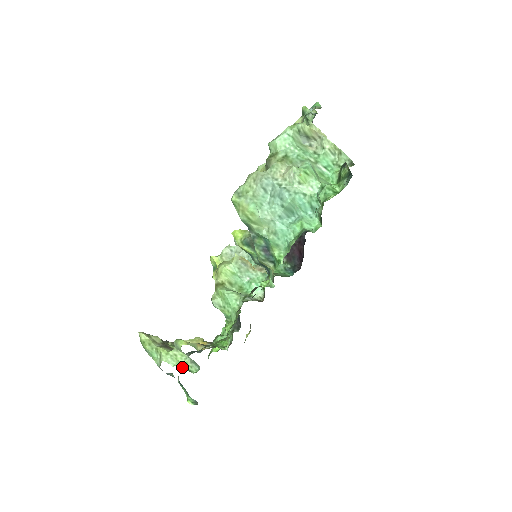
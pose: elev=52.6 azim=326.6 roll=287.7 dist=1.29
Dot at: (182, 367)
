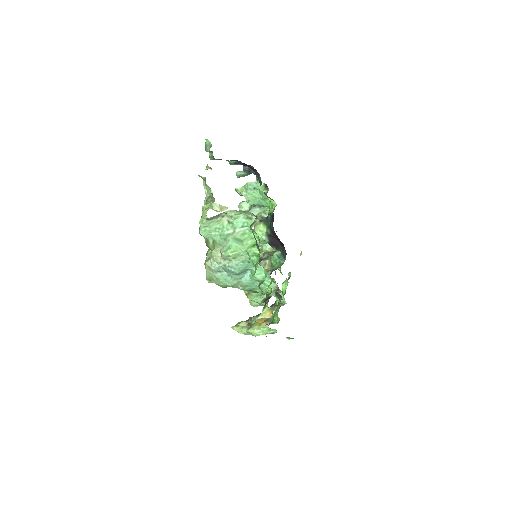
Dot at: (267, 333)
